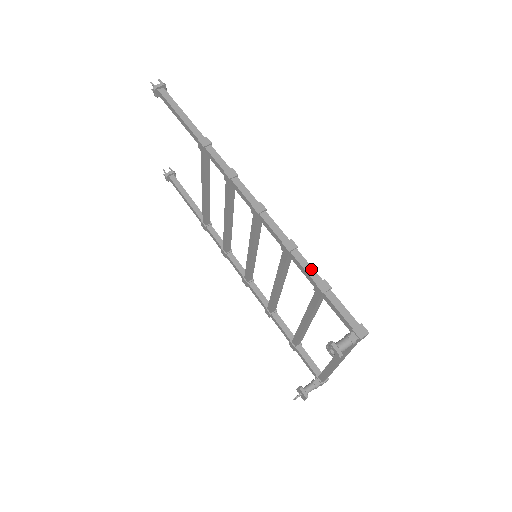
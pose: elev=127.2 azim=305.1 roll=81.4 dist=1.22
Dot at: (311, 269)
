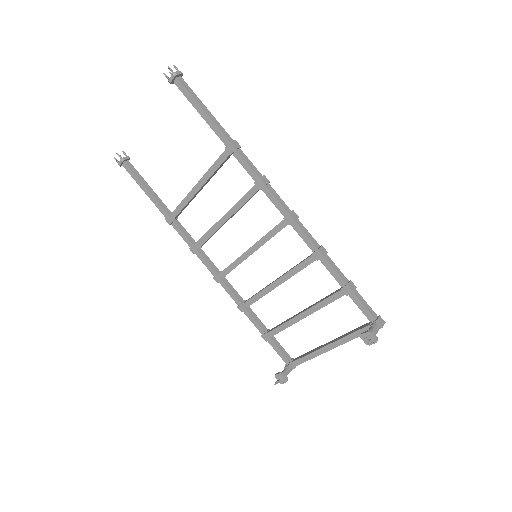
Dot at: (340, 272)
